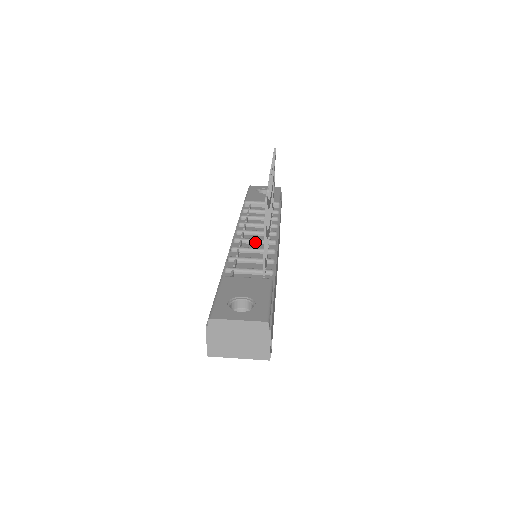
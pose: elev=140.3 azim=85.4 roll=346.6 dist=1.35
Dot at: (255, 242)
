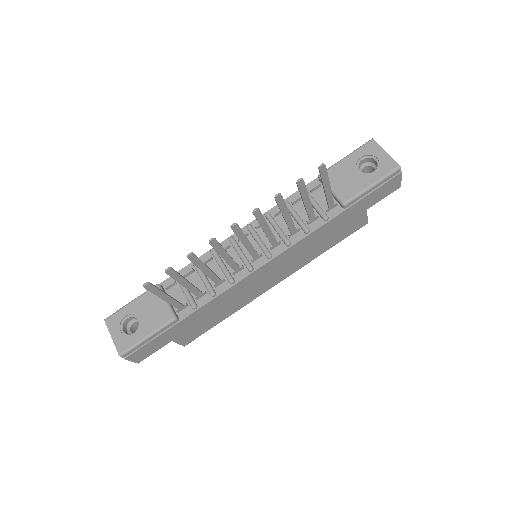
Dot at: (238, 255)
